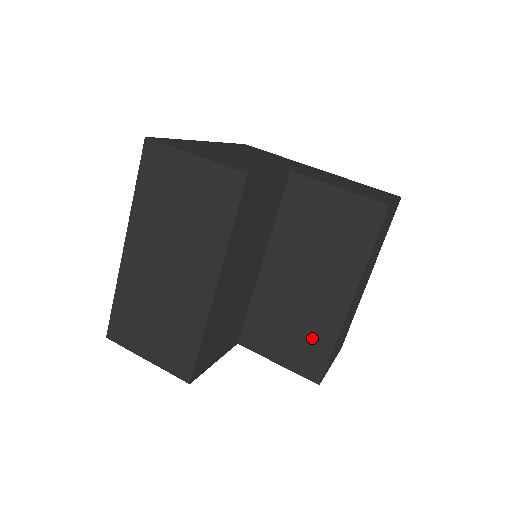
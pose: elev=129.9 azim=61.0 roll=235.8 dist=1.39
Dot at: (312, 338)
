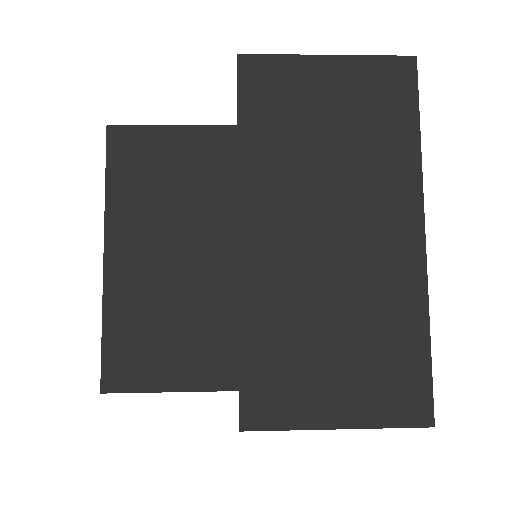
Dot at: occluded
